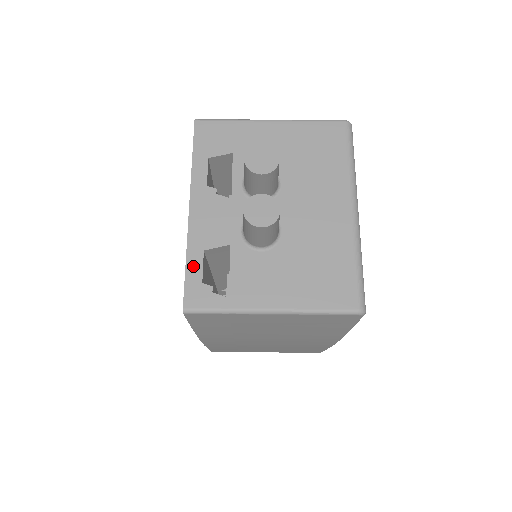
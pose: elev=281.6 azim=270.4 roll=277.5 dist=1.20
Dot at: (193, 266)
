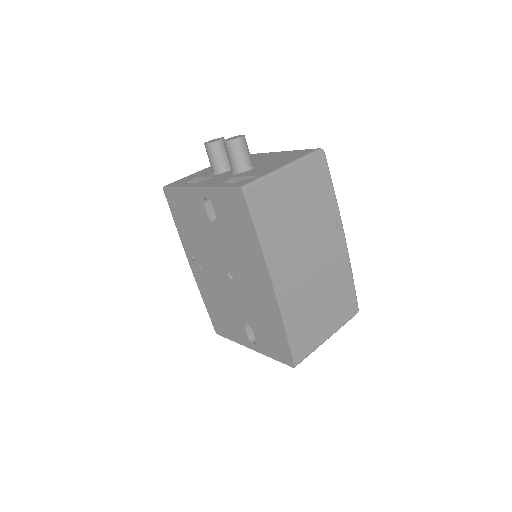
Dot at: (225, 185)
